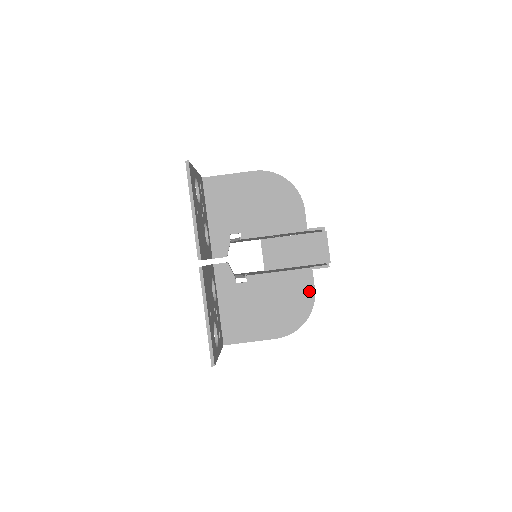
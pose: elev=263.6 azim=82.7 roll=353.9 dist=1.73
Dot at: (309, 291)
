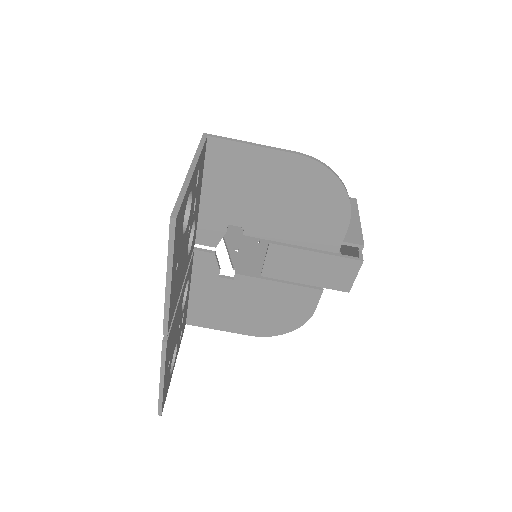
Dot at: (308, 310)
